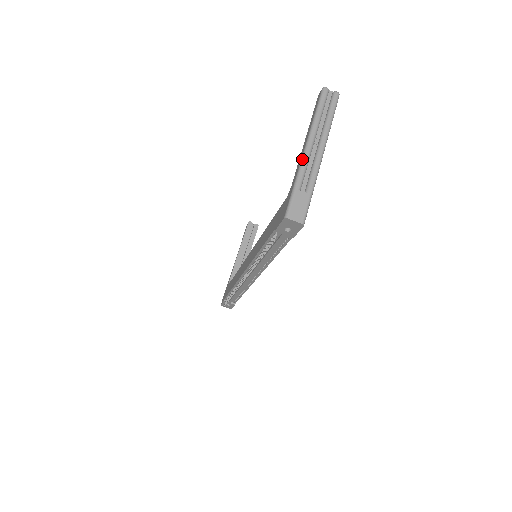
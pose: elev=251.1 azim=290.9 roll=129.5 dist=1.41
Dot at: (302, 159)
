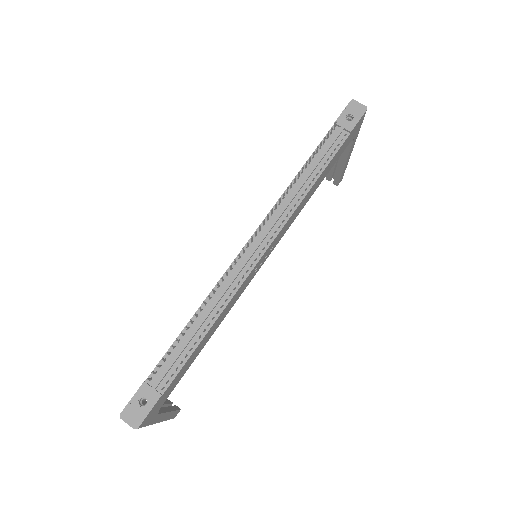
Dot at: occluded
